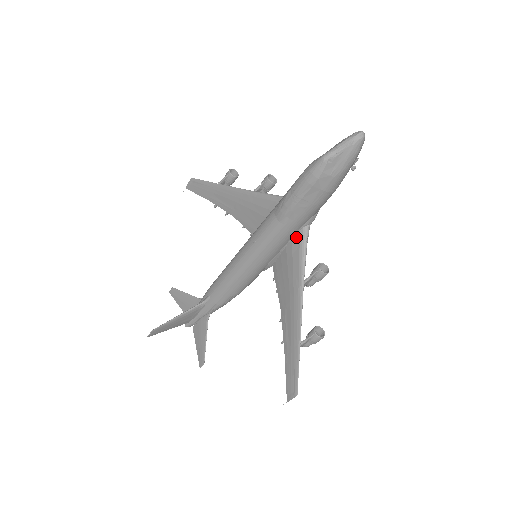
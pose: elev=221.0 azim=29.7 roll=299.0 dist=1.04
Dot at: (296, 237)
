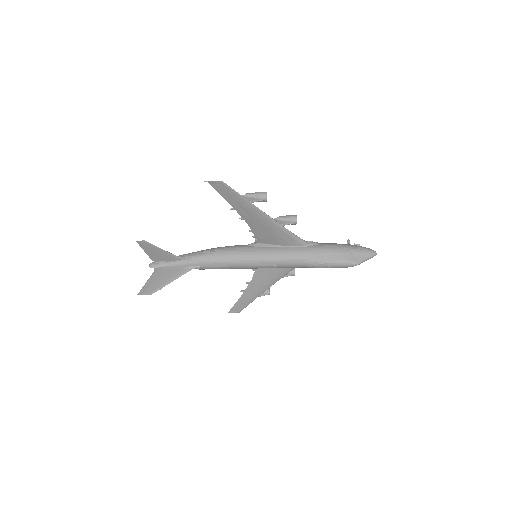
Dot at: occluded
